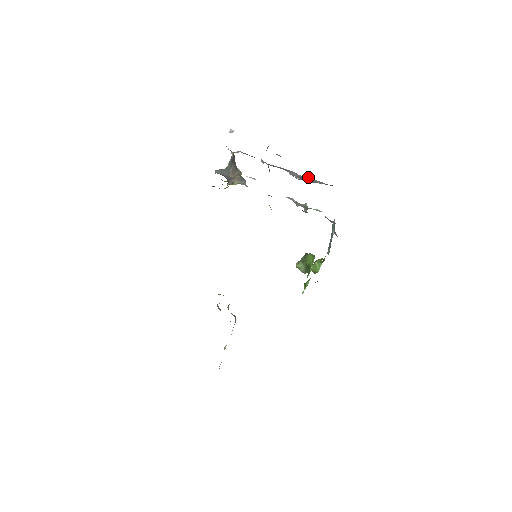
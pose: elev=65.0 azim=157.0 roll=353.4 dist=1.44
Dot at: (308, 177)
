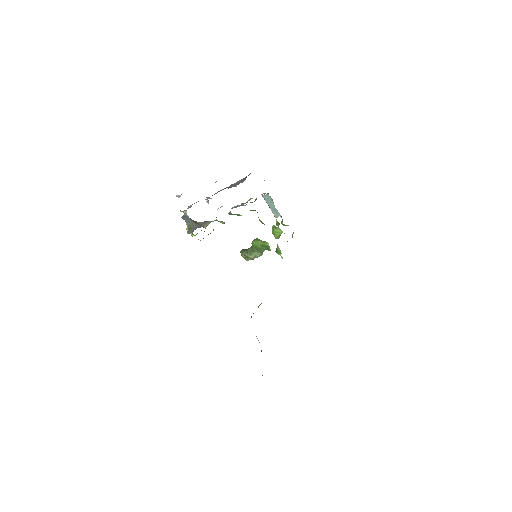
Dot at: (232, 184)
